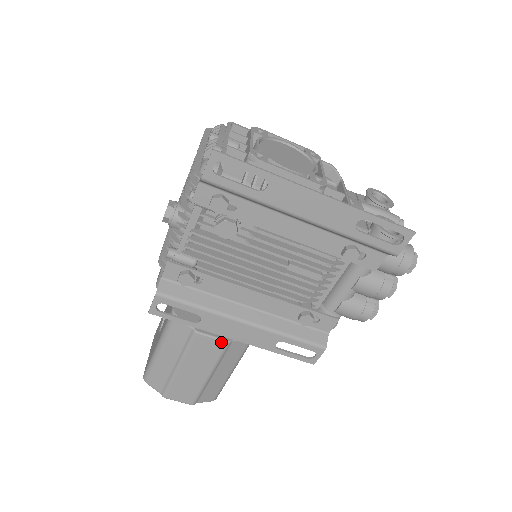
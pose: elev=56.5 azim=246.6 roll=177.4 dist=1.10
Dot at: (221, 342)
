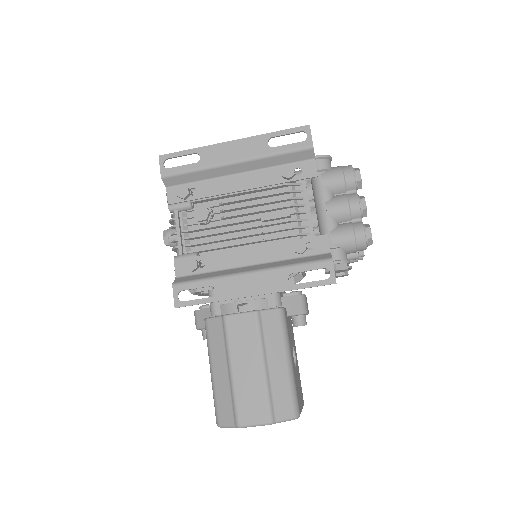
Dot at: (250, 314)
